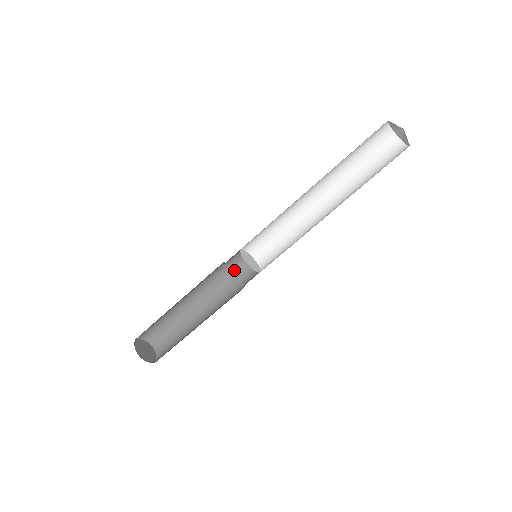
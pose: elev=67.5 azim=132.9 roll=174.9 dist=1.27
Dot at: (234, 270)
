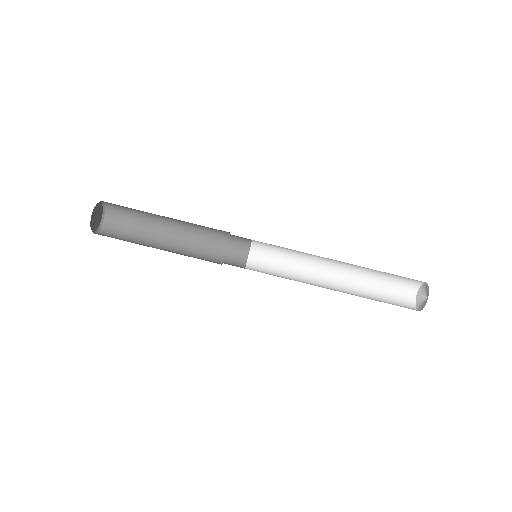
Dot at: (227, 244)
